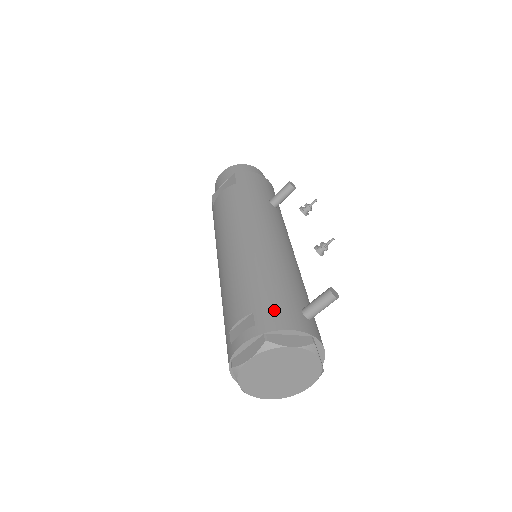
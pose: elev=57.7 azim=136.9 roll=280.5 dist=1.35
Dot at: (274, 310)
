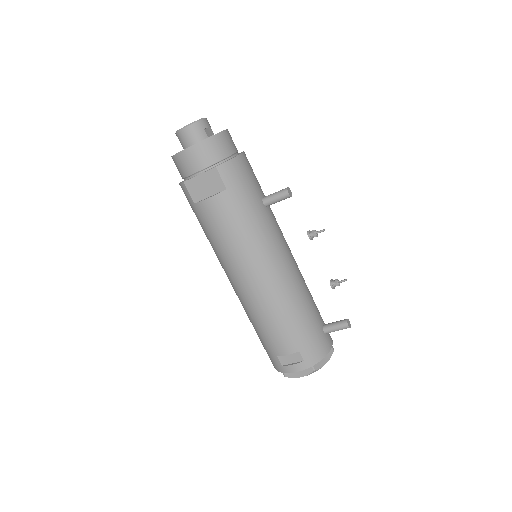
Dot at: (313, 346)
